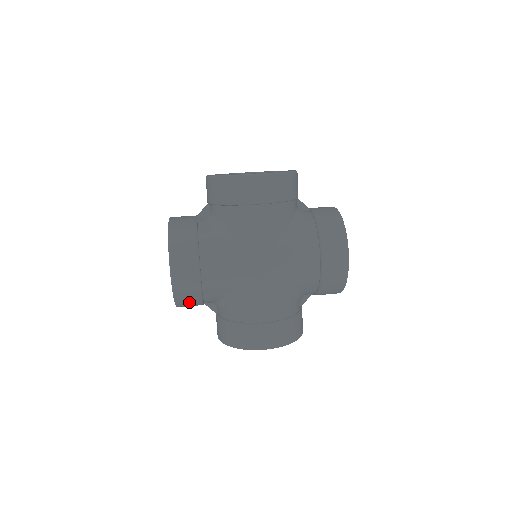
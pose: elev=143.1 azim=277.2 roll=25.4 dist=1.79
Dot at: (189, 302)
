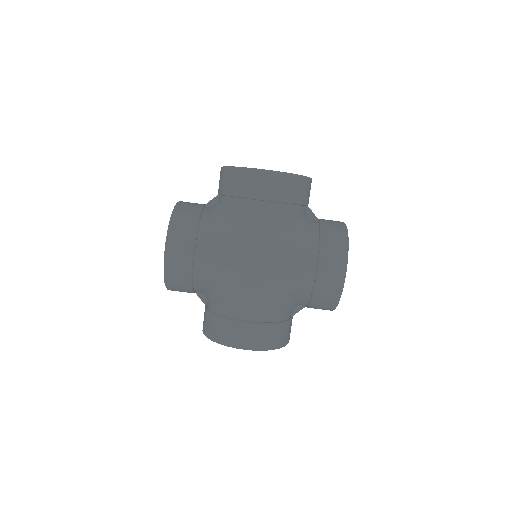
Dot at: (179, 286)
